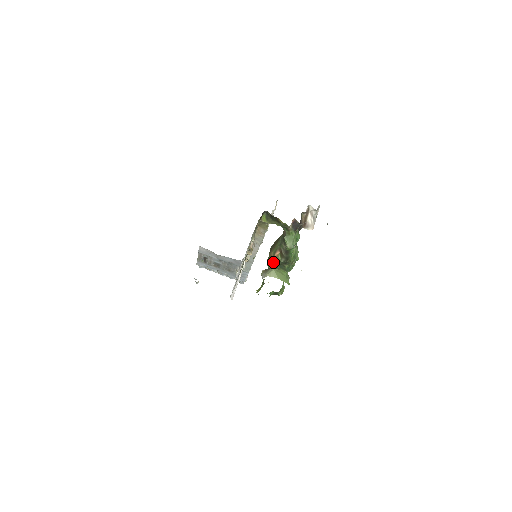
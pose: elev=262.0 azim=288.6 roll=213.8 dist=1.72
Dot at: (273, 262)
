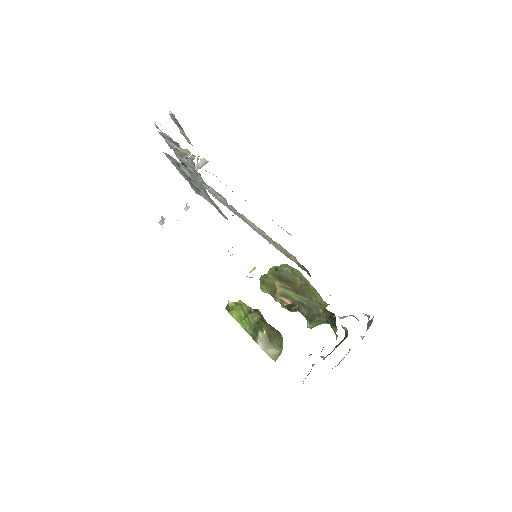
Dot at: (272, 294)
